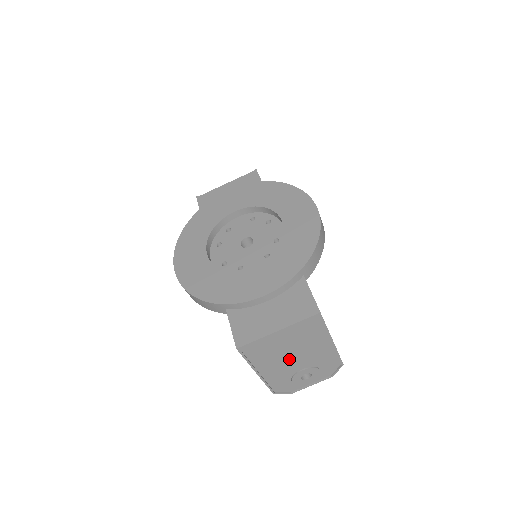
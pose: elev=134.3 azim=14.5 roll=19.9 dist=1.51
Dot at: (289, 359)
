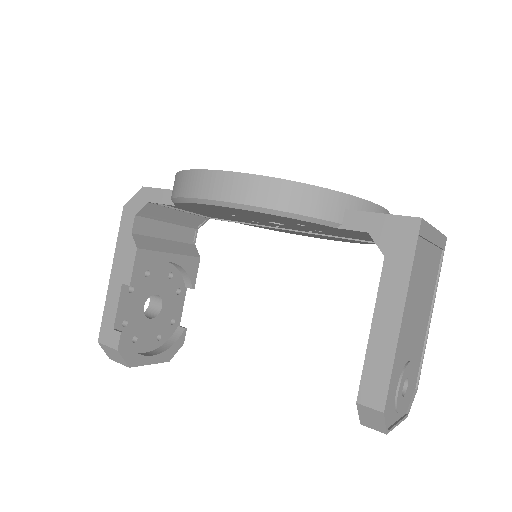
Dot at: (414, 316)
